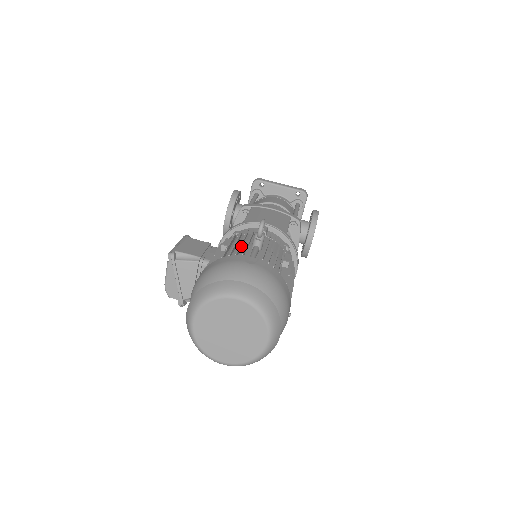
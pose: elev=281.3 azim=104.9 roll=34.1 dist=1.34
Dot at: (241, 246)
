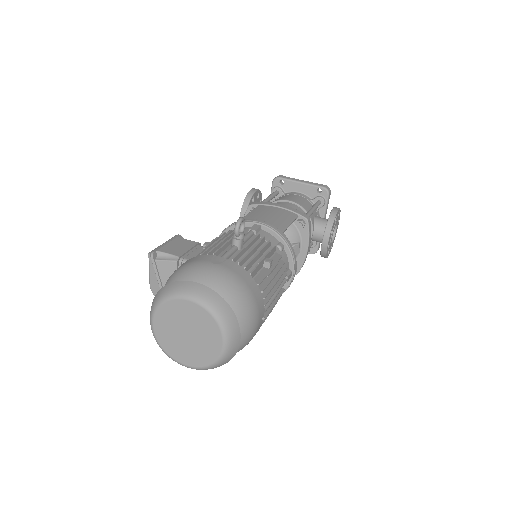
Dot at: (220, 245)
